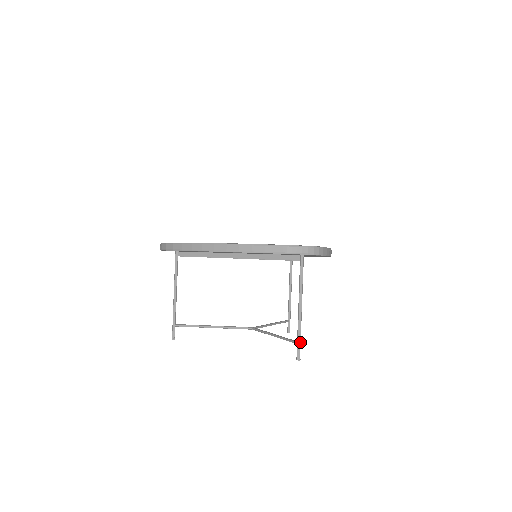
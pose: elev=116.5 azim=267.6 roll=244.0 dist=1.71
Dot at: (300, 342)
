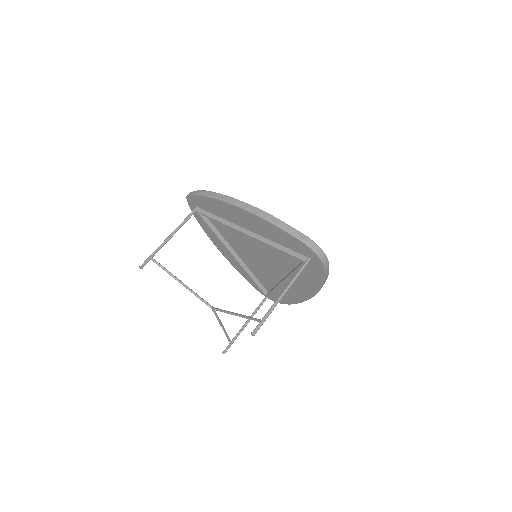
Dot at: (264, 321)
